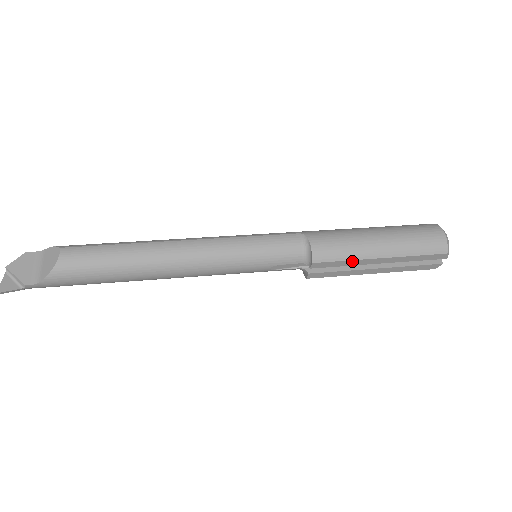
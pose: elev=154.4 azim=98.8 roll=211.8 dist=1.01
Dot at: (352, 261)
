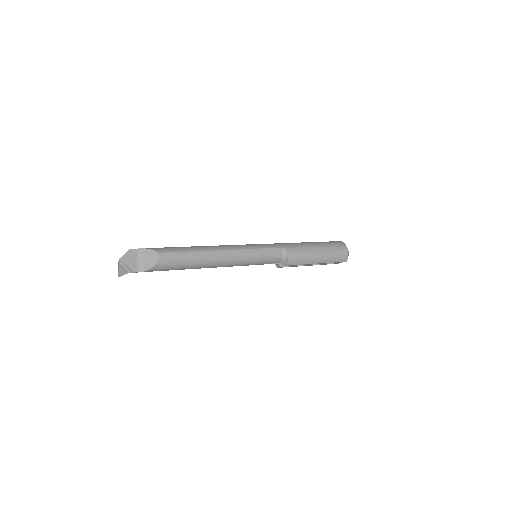
Dot at: (304, 264)
